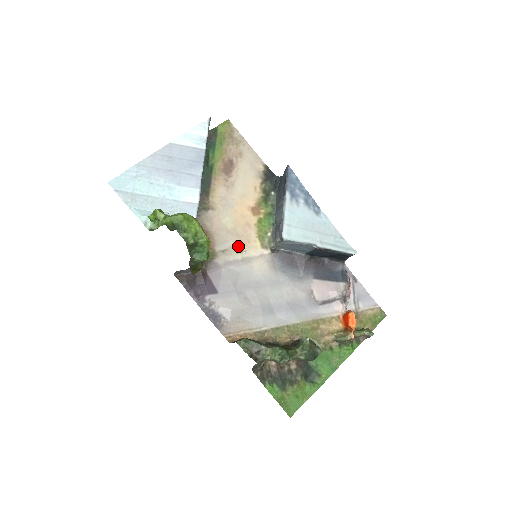
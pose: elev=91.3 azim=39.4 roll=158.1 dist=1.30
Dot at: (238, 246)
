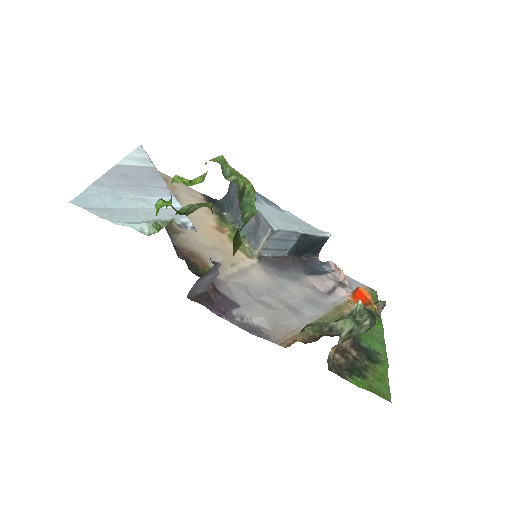
Dot at: (228, 260)
